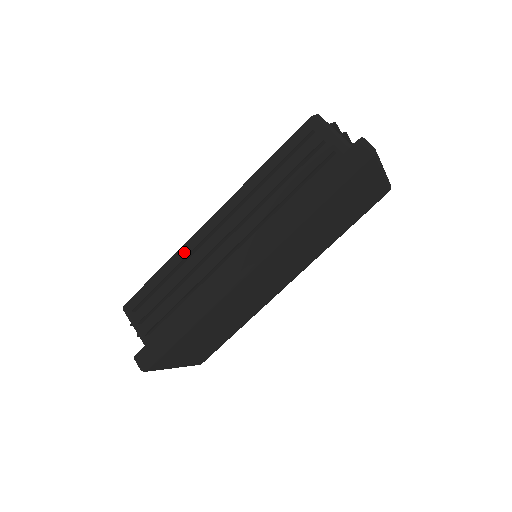
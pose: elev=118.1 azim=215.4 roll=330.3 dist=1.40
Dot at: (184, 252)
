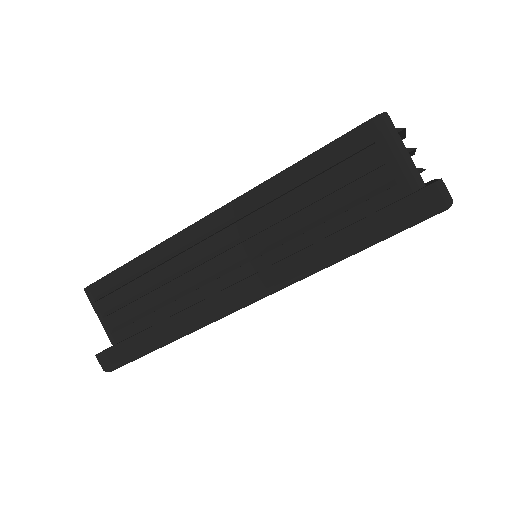
Dot at: (168, 248)
